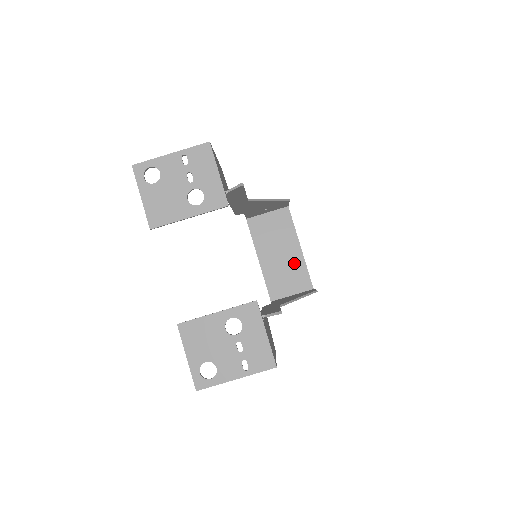
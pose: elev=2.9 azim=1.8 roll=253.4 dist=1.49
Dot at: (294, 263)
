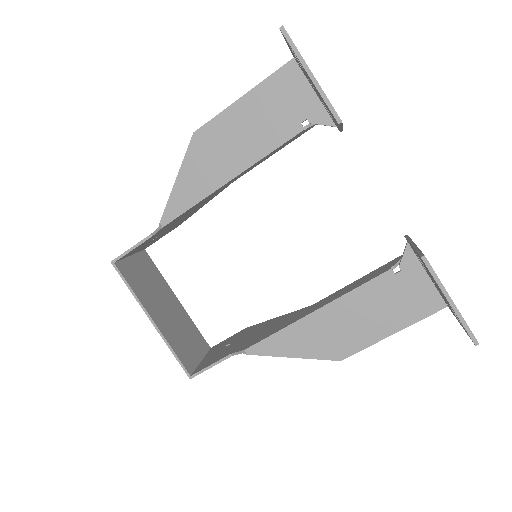
Dot at: (183, 319)
